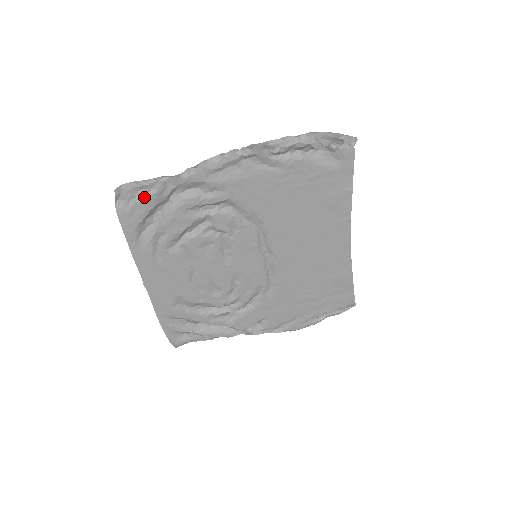
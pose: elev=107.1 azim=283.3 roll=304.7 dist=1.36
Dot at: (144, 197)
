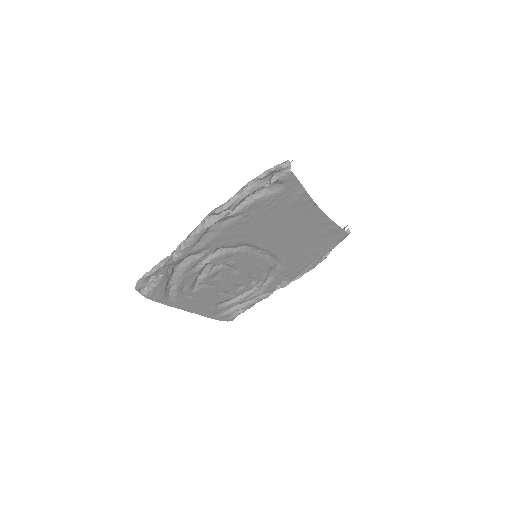
Dot at: (157, 282)
